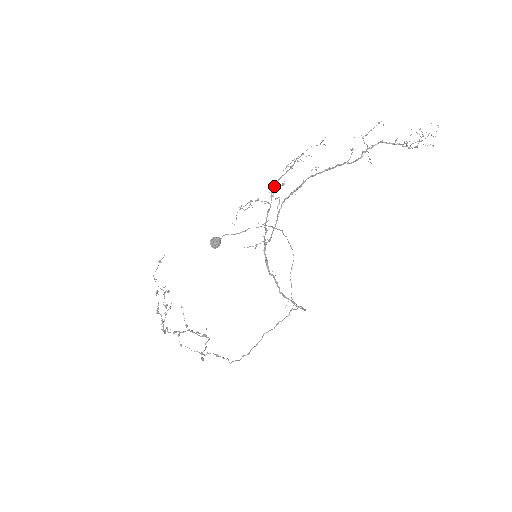
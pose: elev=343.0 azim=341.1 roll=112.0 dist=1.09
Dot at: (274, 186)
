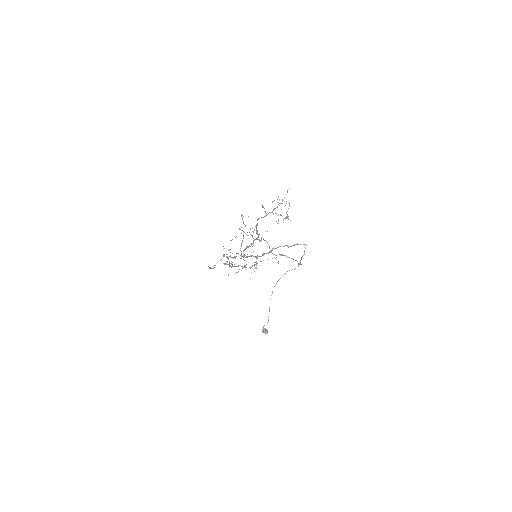
Dot at: occluded
